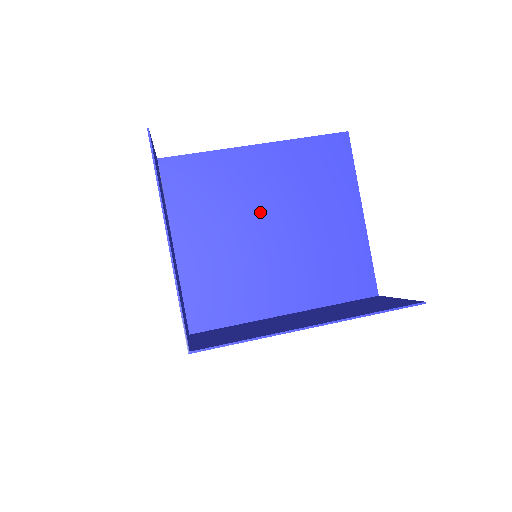
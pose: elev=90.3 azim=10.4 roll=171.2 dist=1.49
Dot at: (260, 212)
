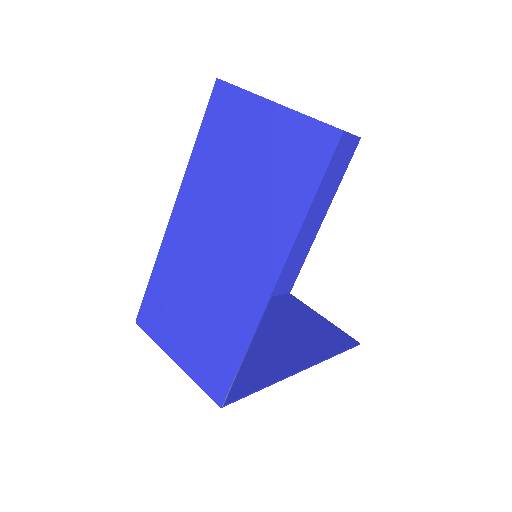
Dot at: occluded
